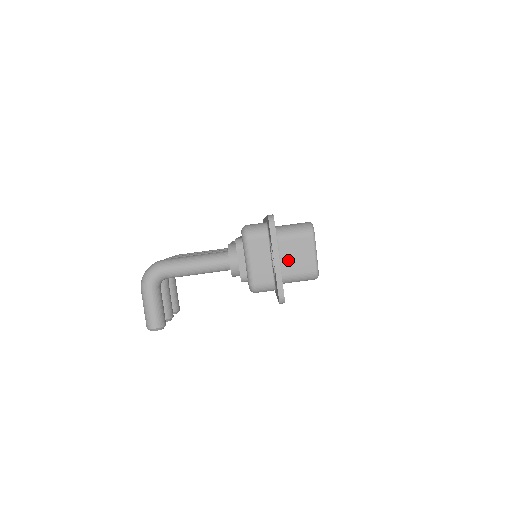
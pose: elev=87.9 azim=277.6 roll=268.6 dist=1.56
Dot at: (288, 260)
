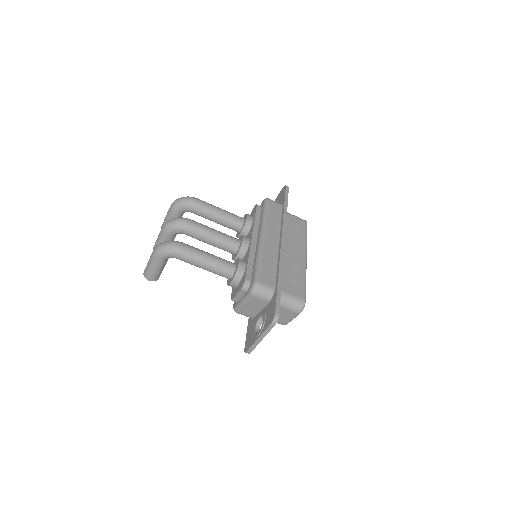
Dot at: occluded
